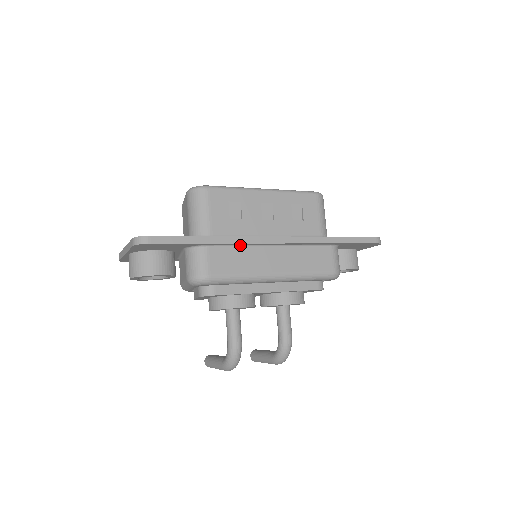
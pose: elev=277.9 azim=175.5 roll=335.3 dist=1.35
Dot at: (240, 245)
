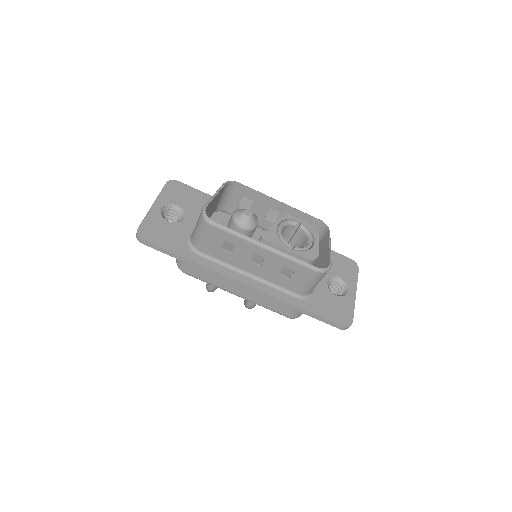
Dot at: occluded
